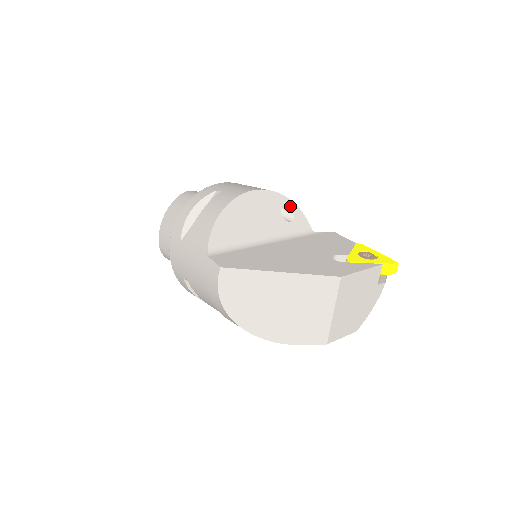
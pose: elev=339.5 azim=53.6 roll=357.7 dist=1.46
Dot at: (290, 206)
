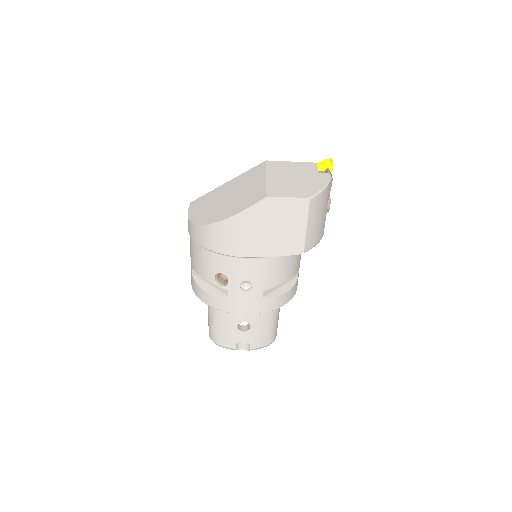
Dot at: occluded
